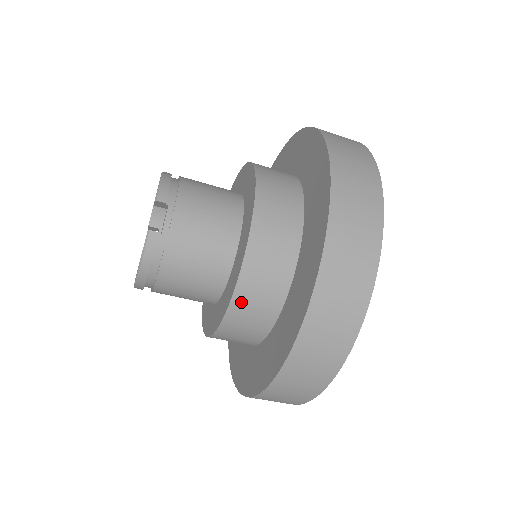
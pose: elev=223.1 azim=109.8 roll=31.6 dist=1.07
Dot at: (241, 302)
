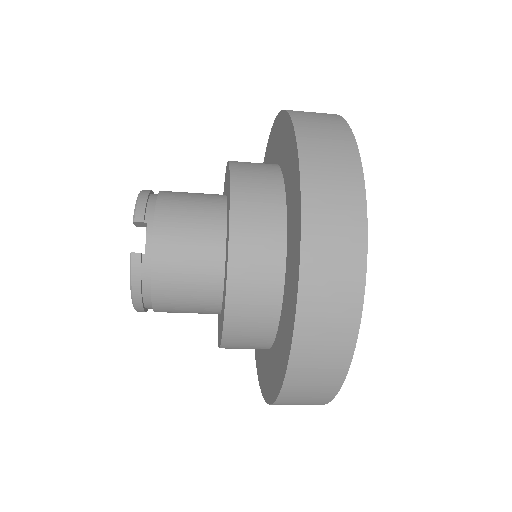
Dot at: (236, 309)
